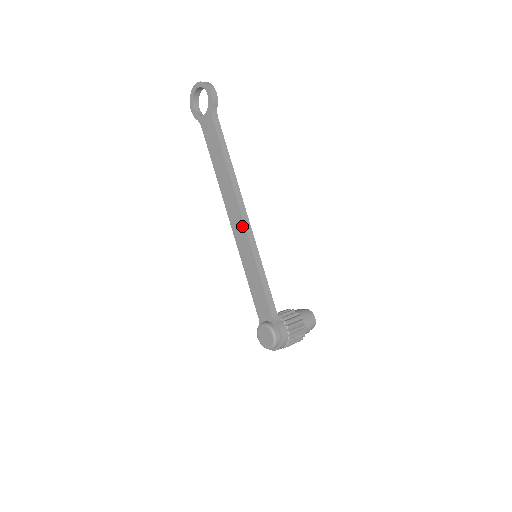
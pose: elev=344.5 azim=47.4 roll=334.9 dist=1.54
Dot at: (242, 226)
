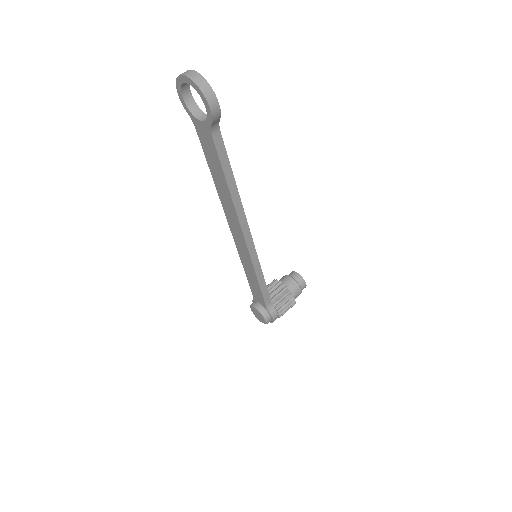
Dot at: (244, 244)
